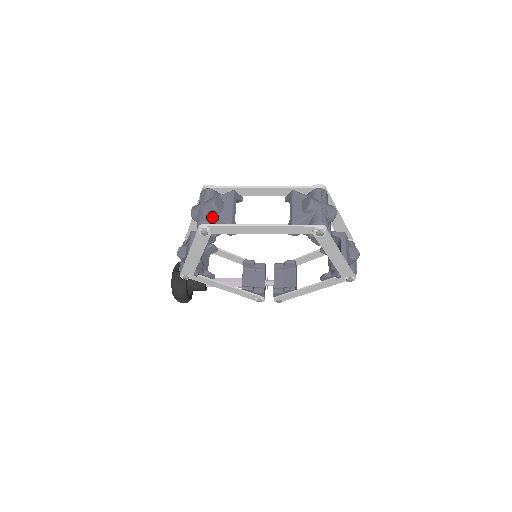
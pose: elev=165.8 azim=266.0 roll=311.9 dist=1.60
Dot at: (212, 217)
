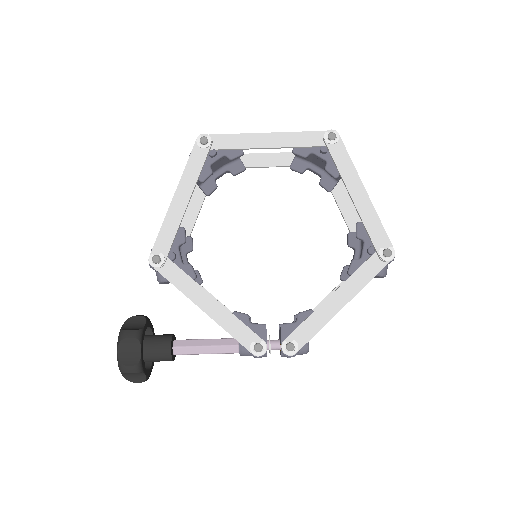
Dot at: occluded
